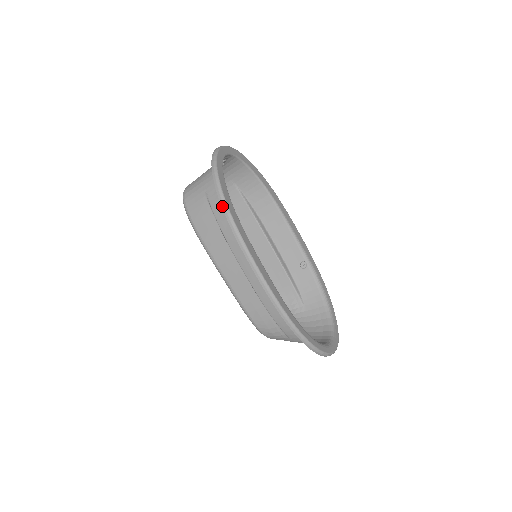
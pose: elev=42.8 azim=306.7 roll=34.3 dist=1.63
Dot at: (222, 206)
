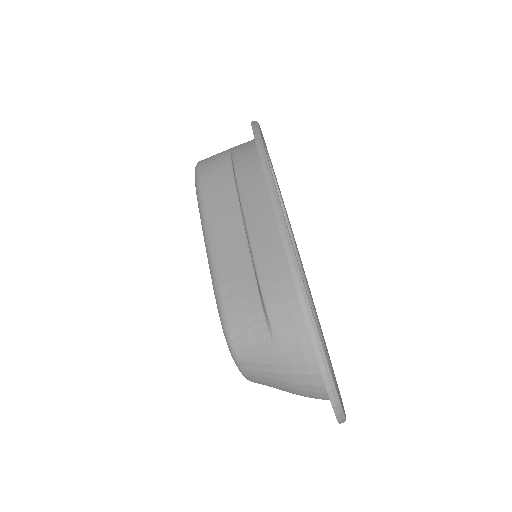
Dot at: (253, 129)
